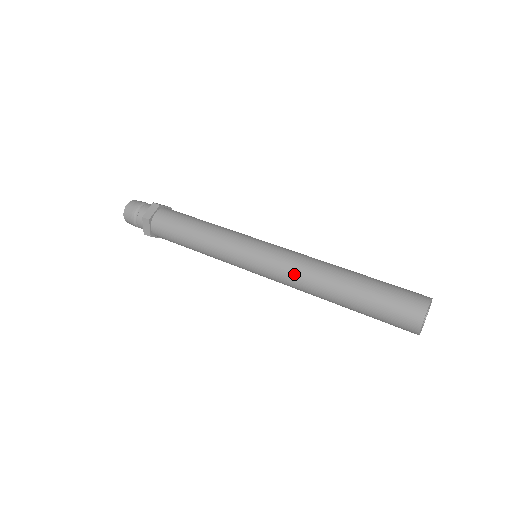
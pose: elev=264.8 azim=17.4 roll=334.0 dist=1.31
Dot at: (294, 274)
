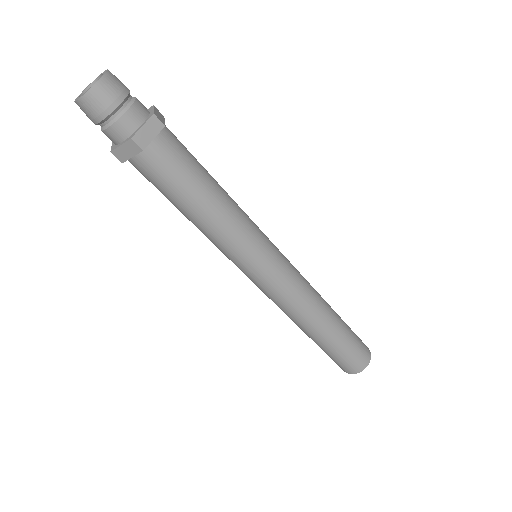
Dot at: (294, 305)
